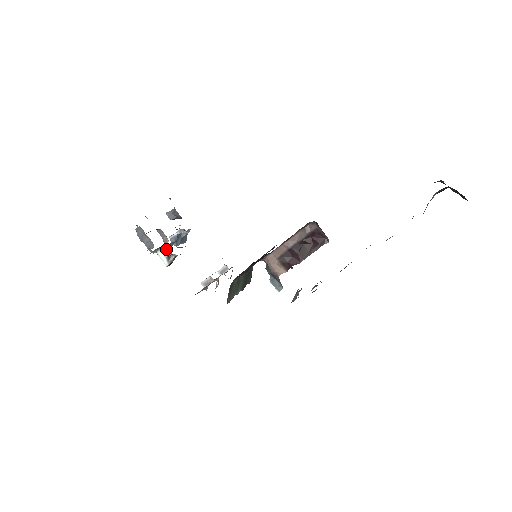
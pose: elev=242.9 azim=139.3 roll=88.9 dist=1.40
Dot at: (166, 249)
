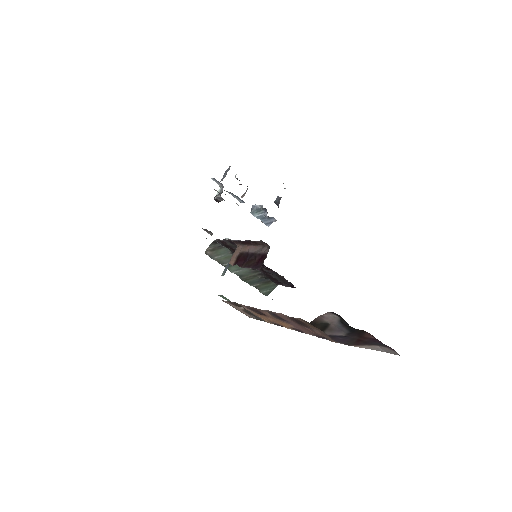
Dot at: occluded
